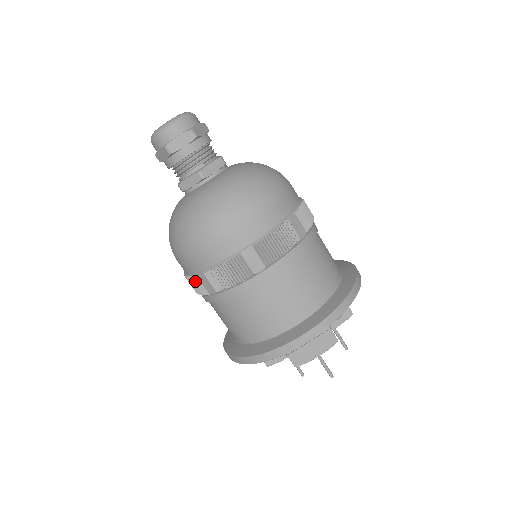
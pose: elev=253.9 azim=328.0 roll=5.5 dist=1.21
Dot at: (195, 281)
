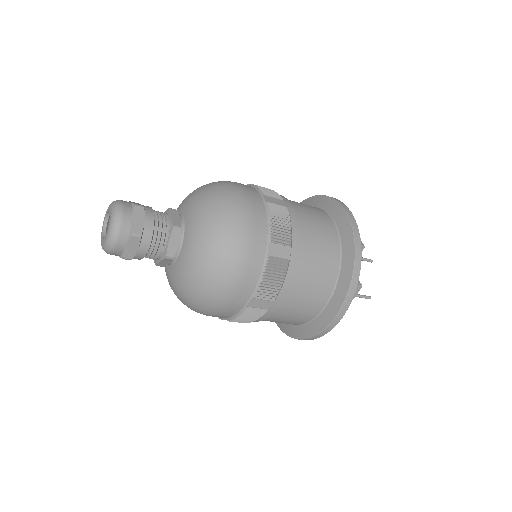
Dot at: (223, 319)
